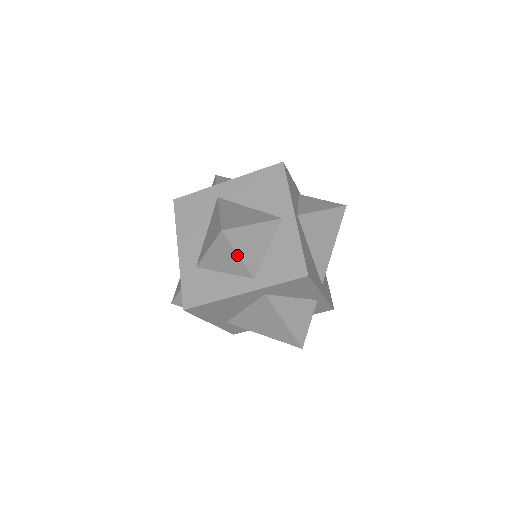
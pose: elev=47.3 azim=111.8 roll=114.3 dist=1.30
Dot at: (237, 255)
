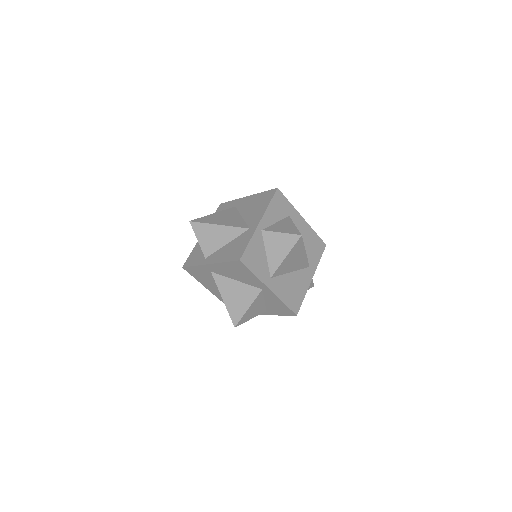
Dot at: occluded
